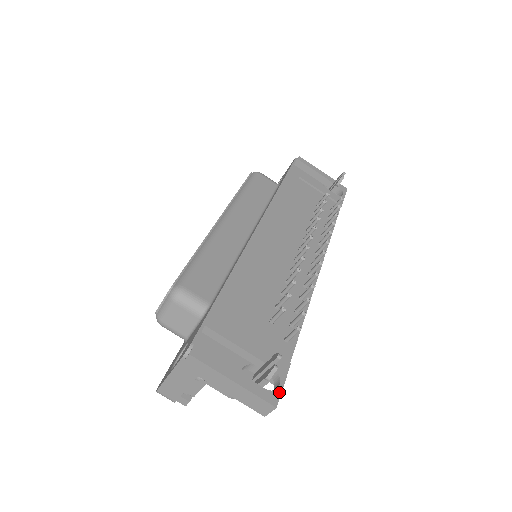
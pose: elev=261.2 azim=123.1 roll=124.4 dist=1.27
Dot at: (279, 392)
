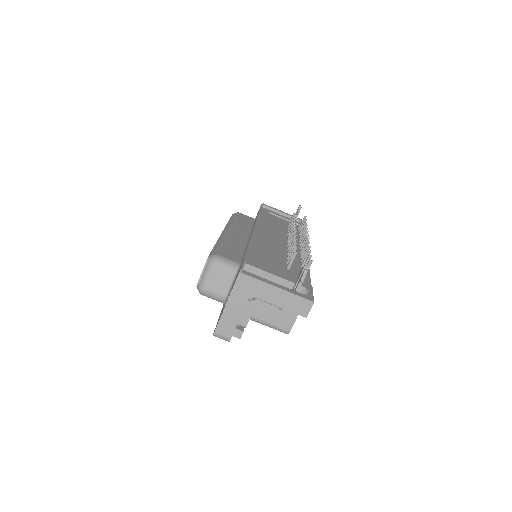
Dot at: (312, 296)
